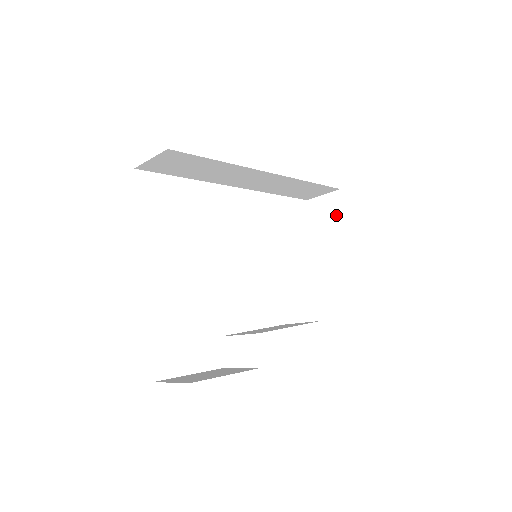
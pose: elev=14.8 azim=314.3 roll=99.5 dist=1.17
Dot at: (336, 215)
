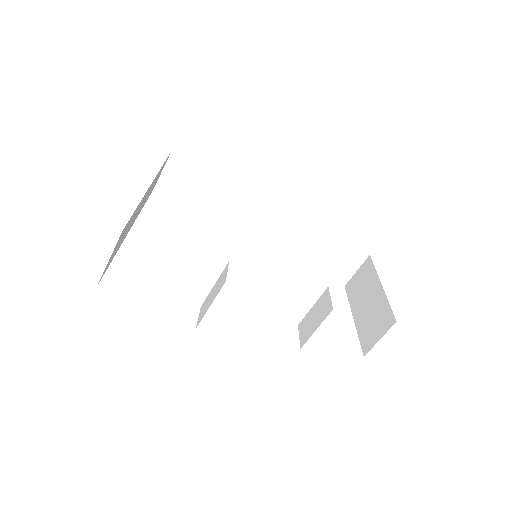
Dot at: (369, 275)
